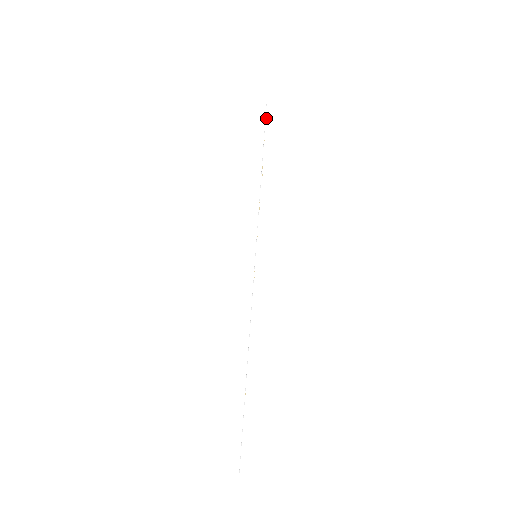
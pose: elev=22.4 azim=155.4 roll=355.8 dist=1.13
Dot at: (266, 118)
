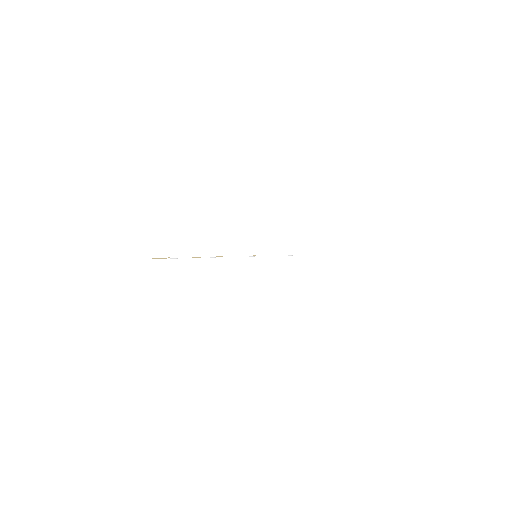
Dot at: (318, 254)
